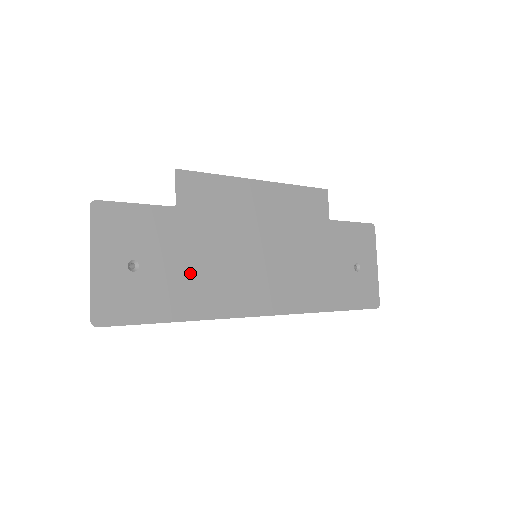
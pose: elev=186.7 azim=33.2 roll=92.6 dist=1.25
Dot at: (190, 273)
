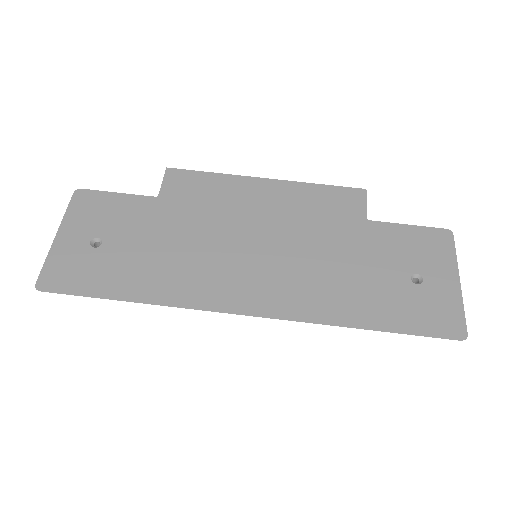
Dot at: (156, 256)
